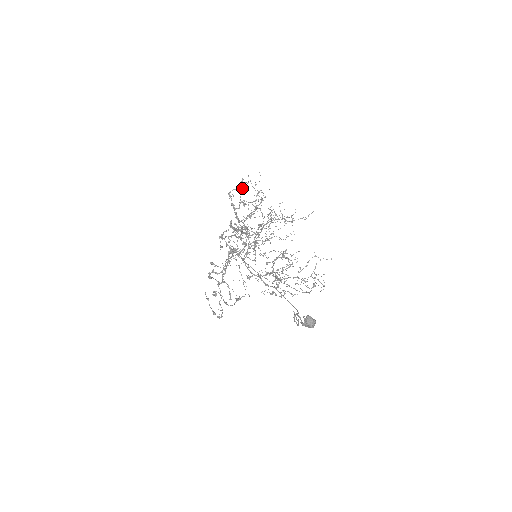
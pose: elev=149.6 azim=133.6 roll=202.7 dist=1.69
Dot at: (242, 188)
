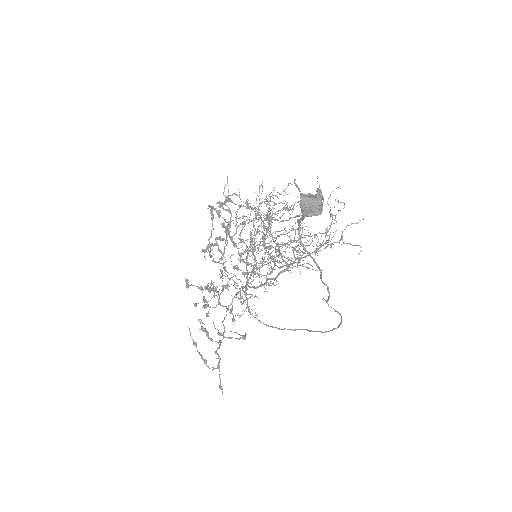
Dot at: (238, 218)
